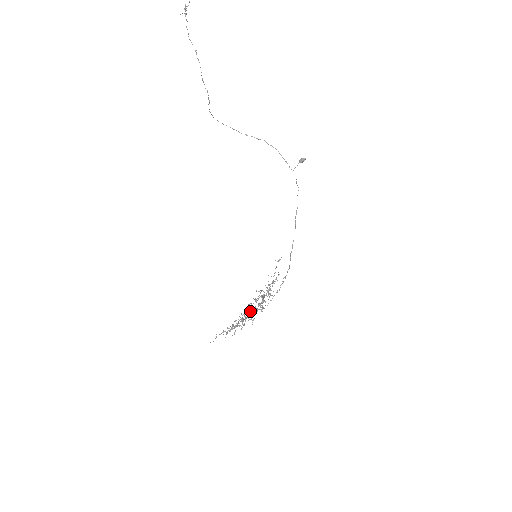
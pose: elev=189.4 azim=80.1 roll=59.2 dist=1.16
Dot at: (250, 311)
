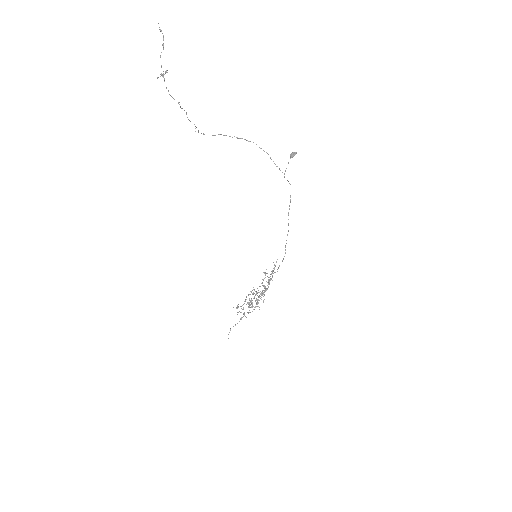
Dot at: (255, 295)
